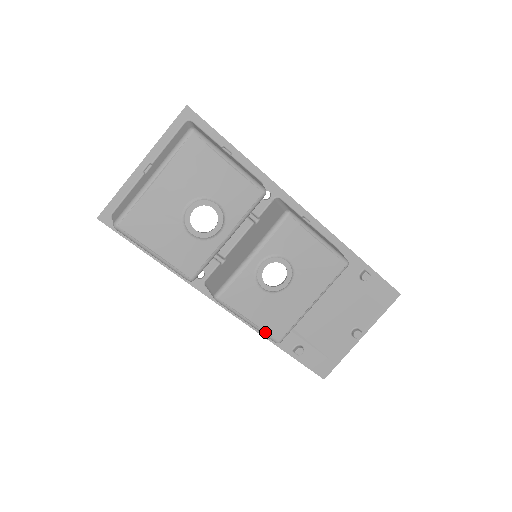
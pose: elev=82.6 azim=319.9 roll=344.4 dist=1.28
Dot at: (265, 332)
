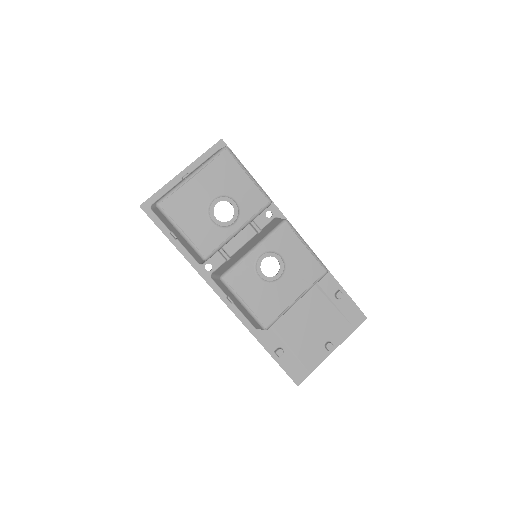
Dot at: (256, 316)
